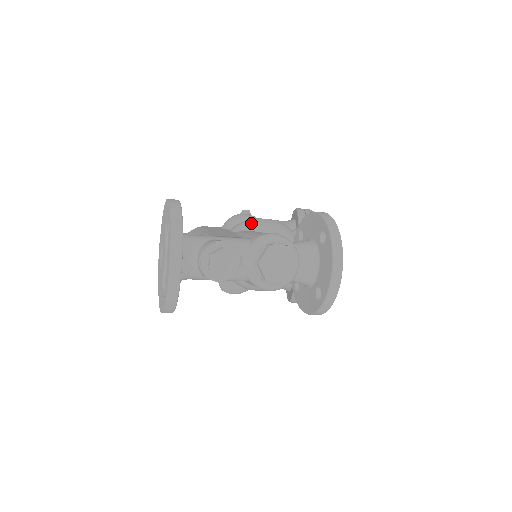
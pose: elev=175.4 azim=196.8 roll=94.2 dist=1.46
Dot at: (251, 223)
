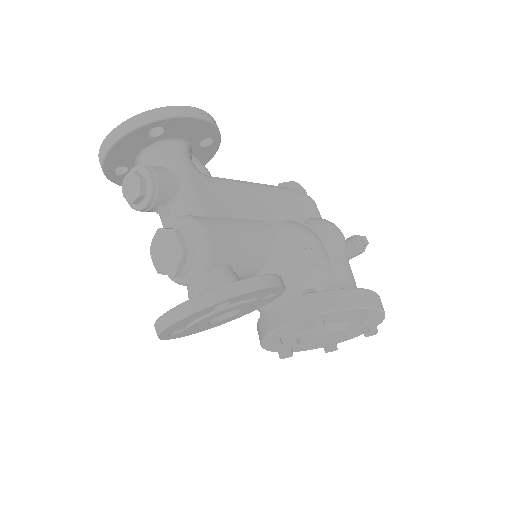
Dot at: (294, 233)
